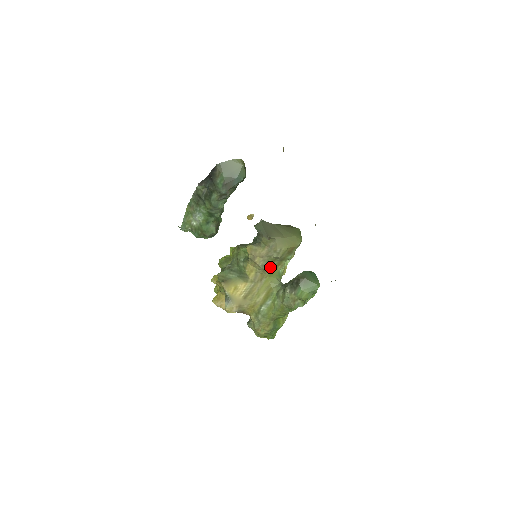
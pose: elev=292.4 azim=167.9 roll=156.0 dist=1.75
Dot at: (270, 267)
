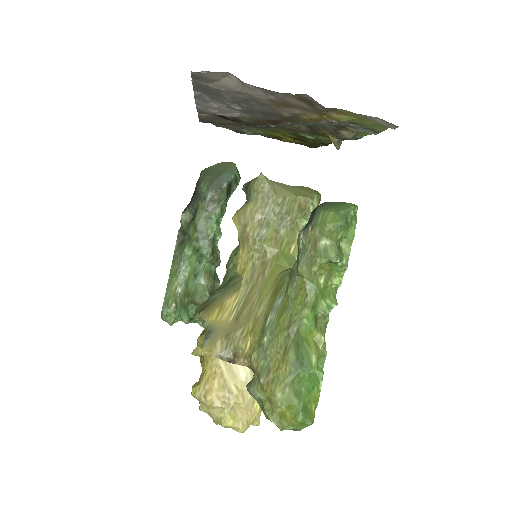
Dot at: (274, 242)
